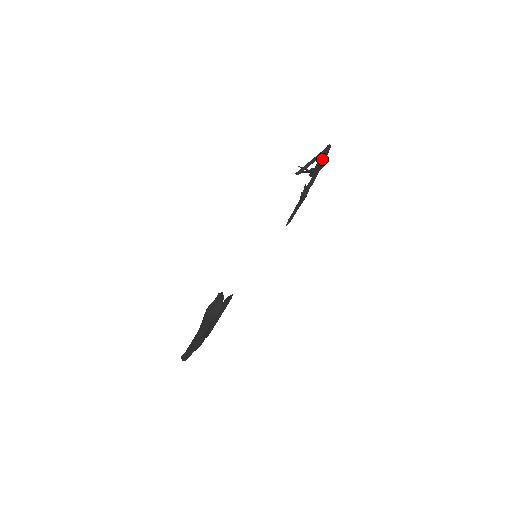
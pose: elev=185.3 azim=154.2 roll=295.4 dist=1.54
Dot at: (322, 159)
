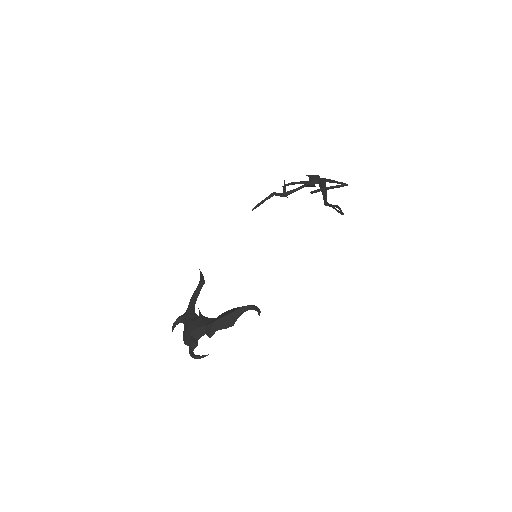
Dot at: (325, 183)
